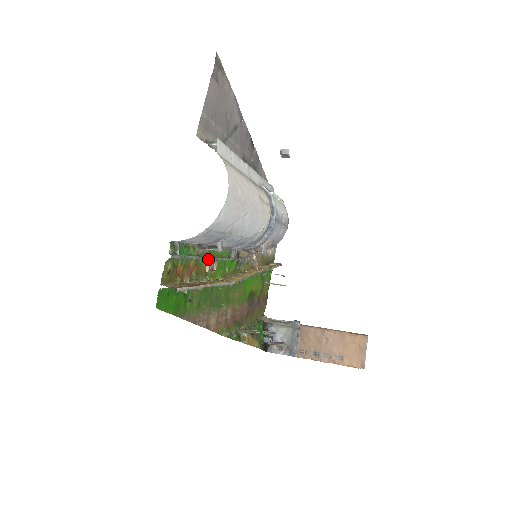
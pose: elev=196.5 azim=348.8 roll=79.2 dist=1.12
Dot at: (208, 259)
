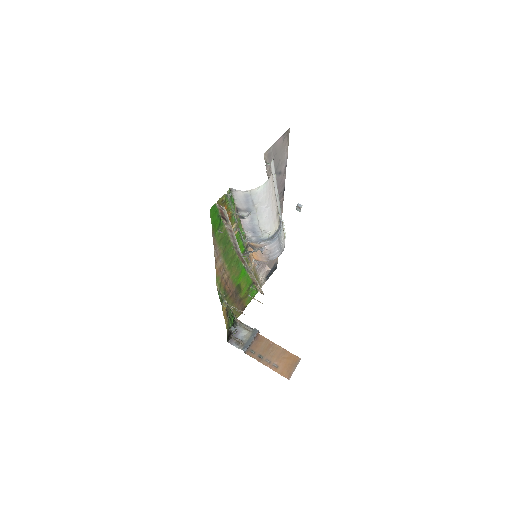
Dot at: (236, 222)
